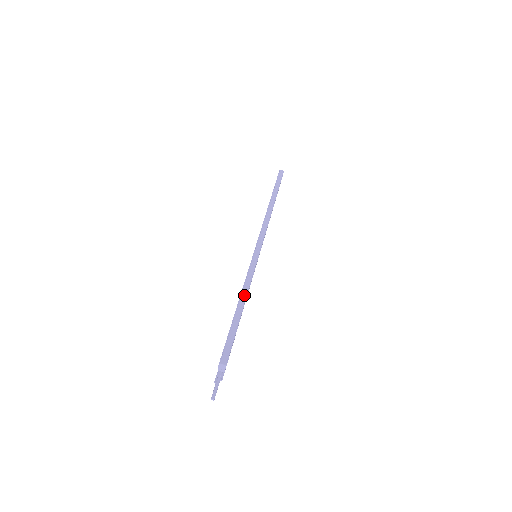
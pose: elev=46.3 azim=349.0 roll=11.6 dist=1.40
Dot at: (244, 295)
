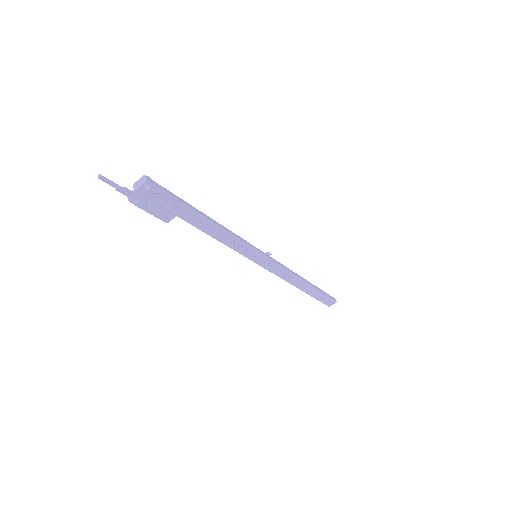
Dot at: (219, 224)
